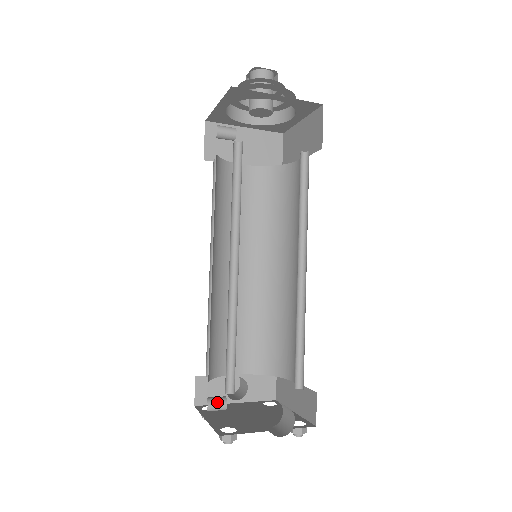
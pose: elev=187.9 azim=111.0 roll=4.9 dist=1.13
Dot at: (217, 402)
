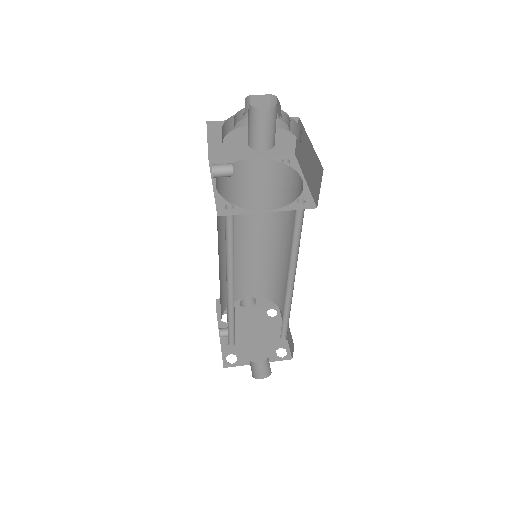
Dot at: (227, 334)
